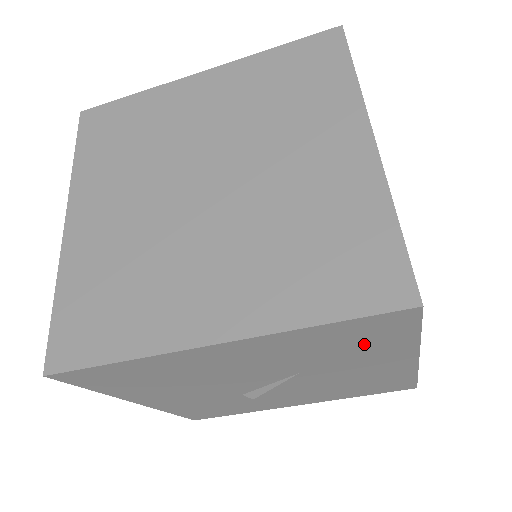
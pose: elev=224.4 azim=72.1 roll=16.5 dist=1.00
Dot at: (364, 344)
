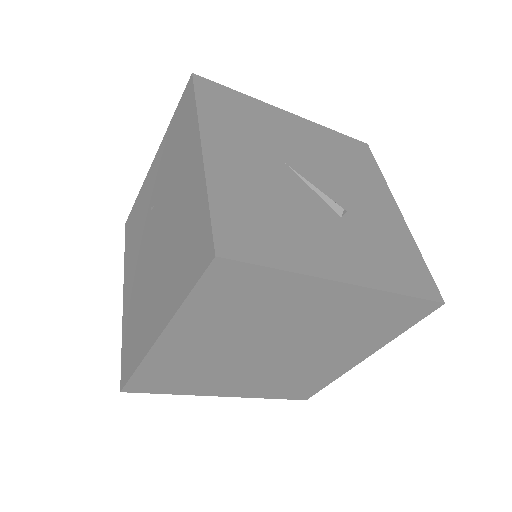
Dot at: occluded
